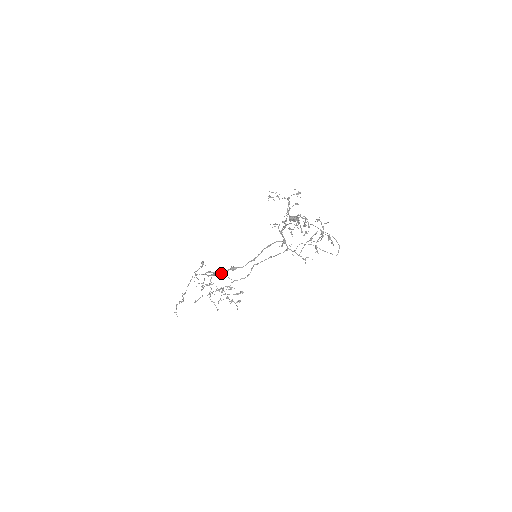
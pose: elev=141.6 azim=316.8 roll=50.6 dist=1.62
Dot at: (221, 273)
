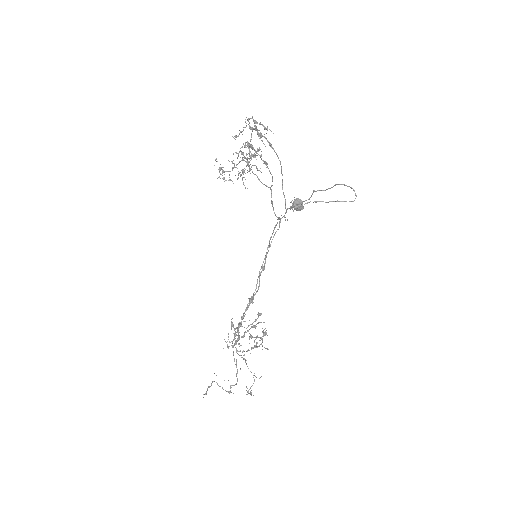
Dot at: (254, 325)
